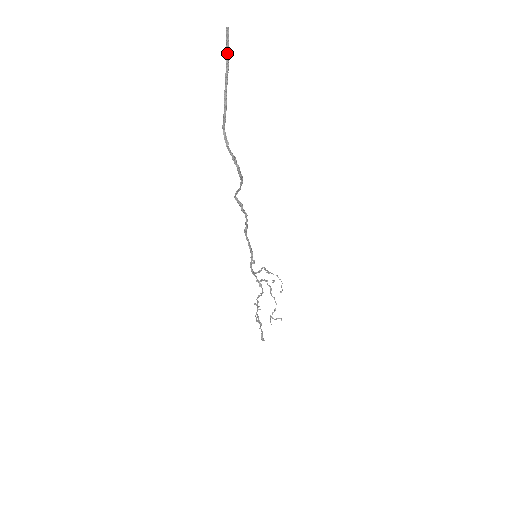
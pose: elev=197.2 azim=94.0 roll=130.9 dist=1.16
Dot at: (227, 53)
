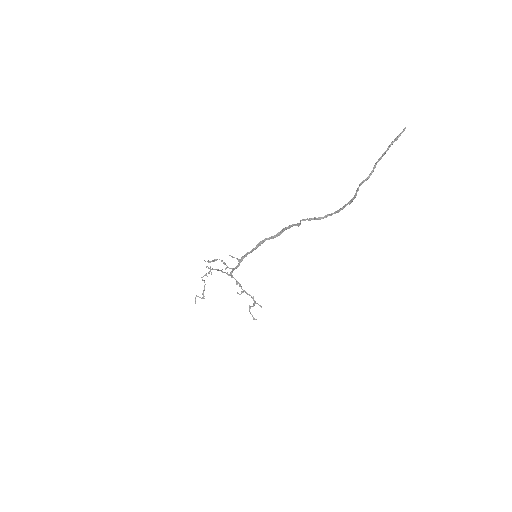
Dot at: occluded
